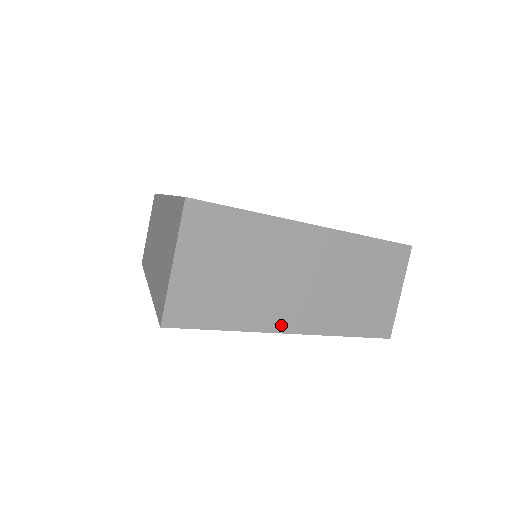
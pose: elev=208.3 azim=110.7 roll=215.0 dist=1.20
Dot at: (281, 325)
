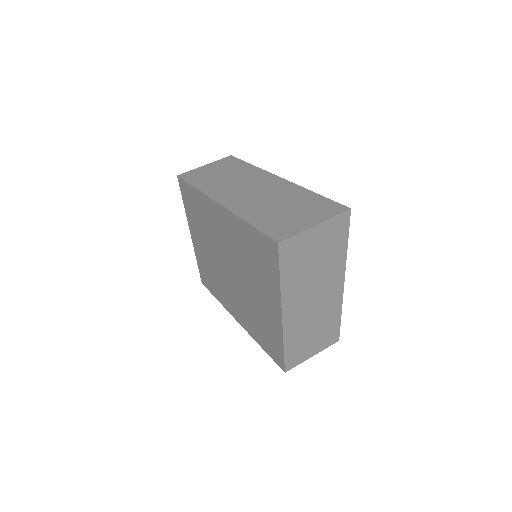
Dot at: (287, 307)
